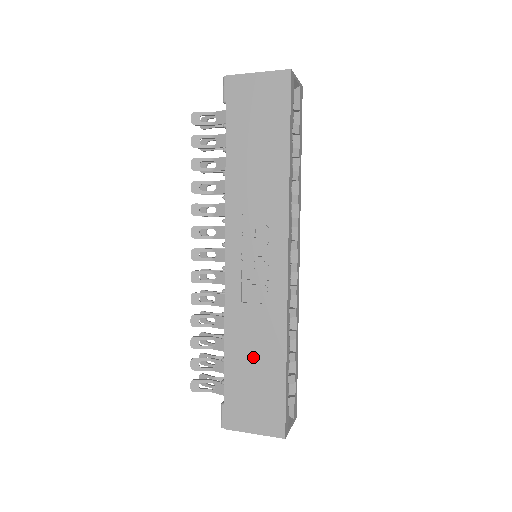
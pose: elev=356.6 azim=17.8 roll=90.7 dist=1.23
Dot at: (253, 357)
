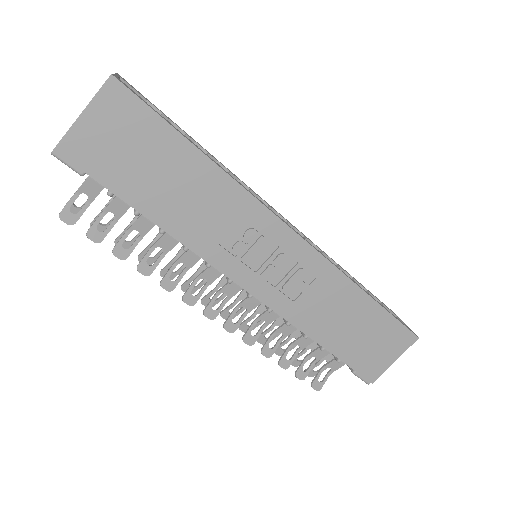
Dot at: (344, 322)
